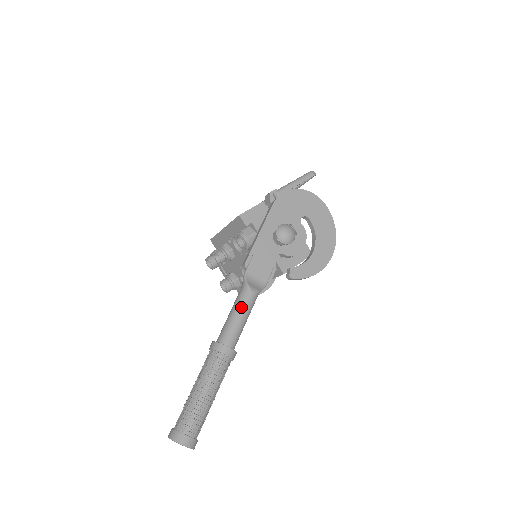
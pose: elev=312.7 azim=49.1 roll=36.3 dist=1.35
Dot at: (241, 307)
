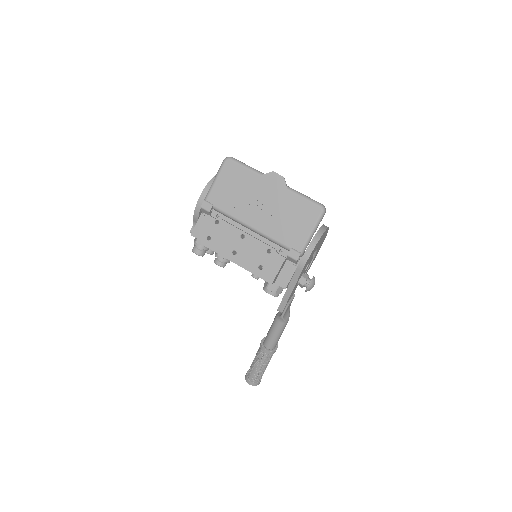
Dot at: (282, 332)
